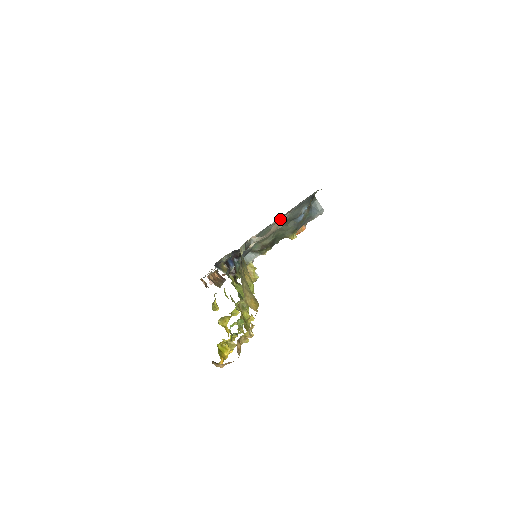
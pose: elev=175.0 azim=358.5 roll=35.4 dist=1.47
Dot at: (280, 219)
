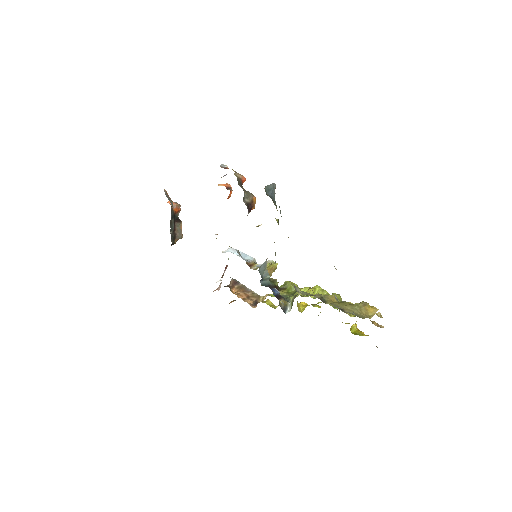
Dot at: (334, 266)
